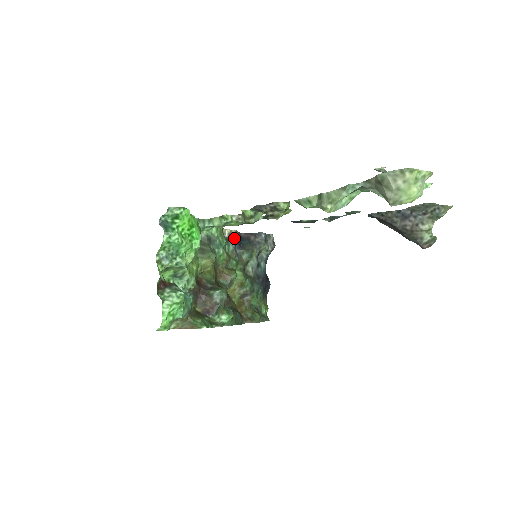
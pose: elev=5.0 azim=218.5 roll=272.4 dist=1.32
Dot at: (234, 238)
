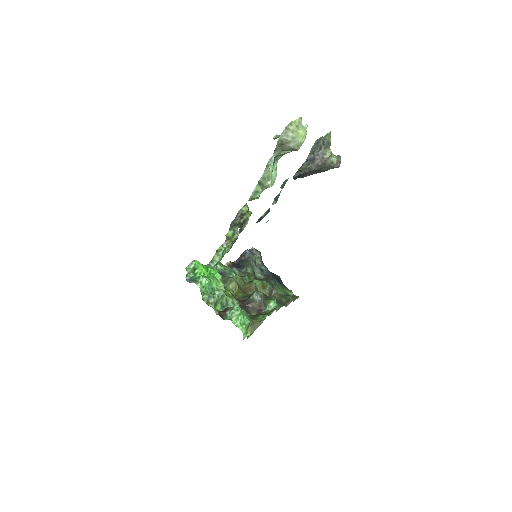
Dot at: (233, 266)
